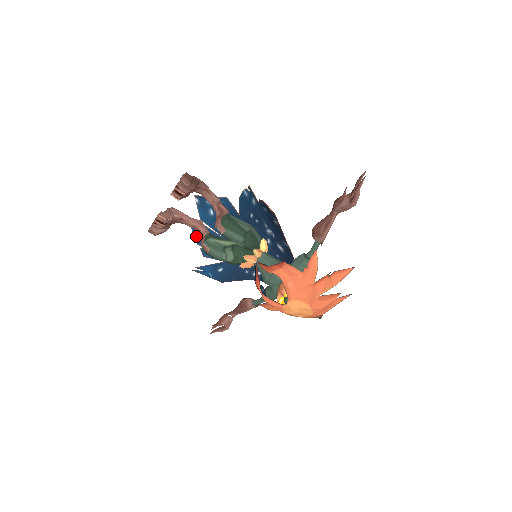
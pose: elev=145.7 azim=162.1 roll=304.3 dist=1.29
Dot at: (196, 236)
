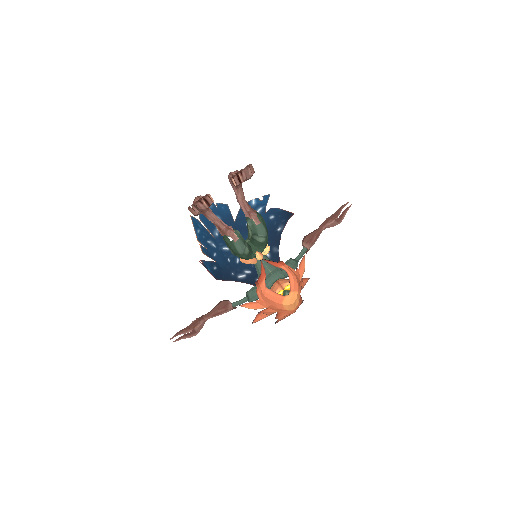
Dot at: (197, 233)
